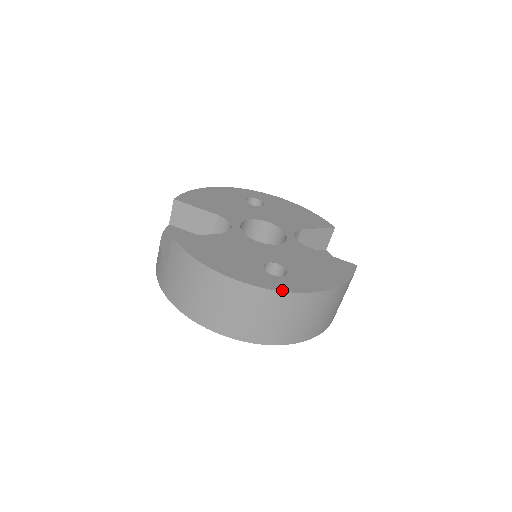
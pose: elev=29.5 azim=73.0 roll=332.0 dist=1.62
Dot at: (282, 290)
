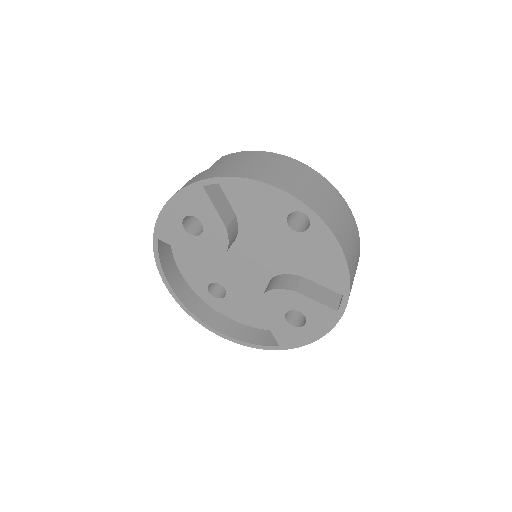
Dot at: (330, 185)
